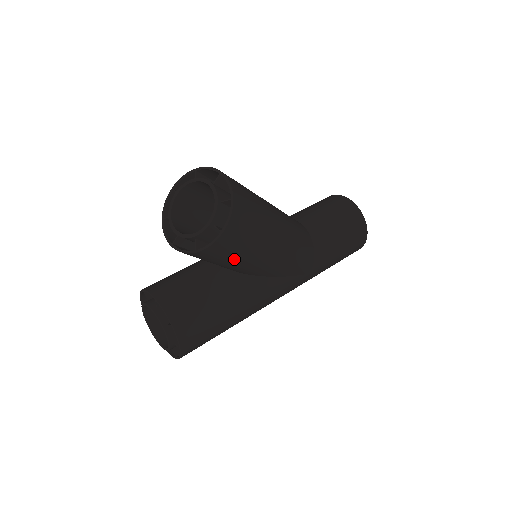
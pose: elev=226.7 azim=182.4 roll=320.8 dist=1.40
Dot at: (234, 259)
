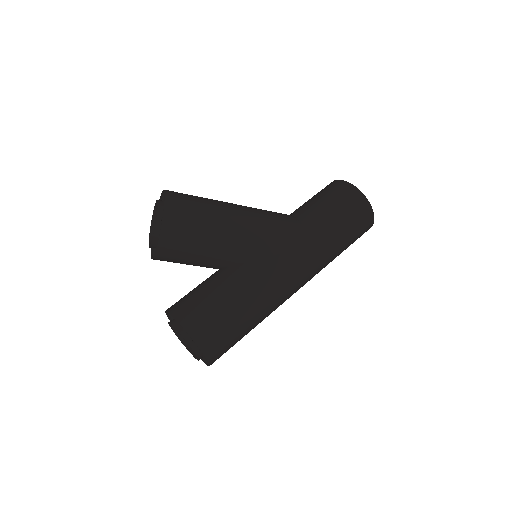
Dot at: (198, 244)
